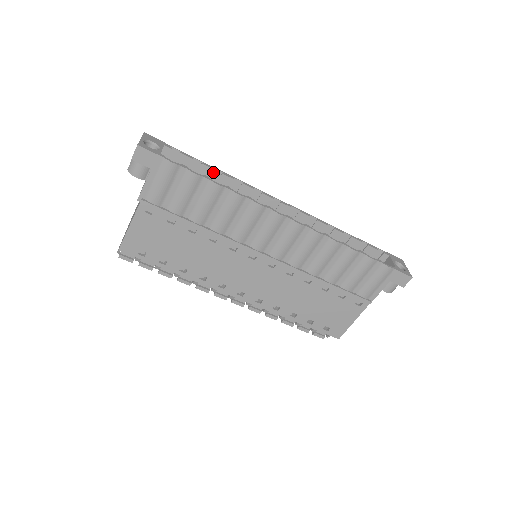
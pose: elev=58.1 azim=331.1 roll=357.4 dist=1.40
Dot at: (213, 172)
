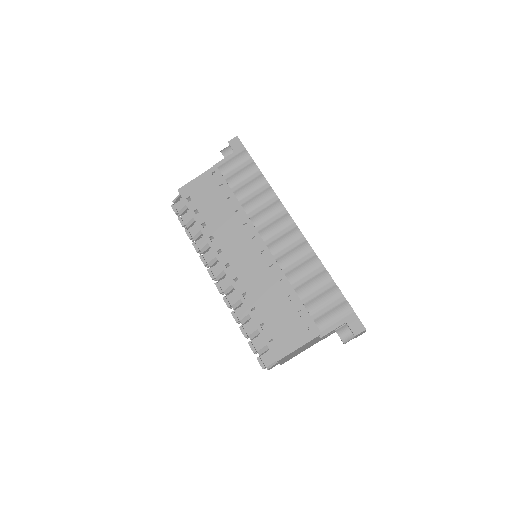
Dot at: occluded
